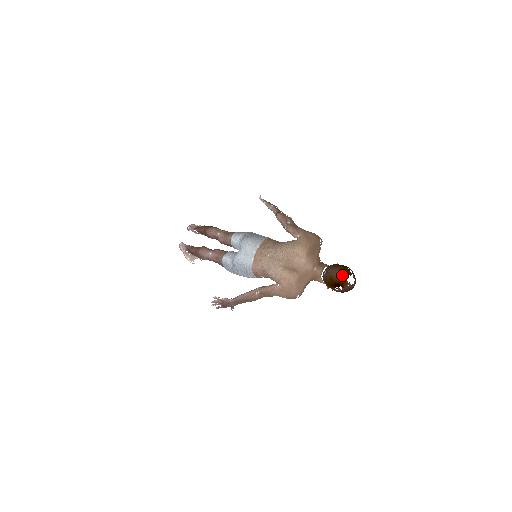
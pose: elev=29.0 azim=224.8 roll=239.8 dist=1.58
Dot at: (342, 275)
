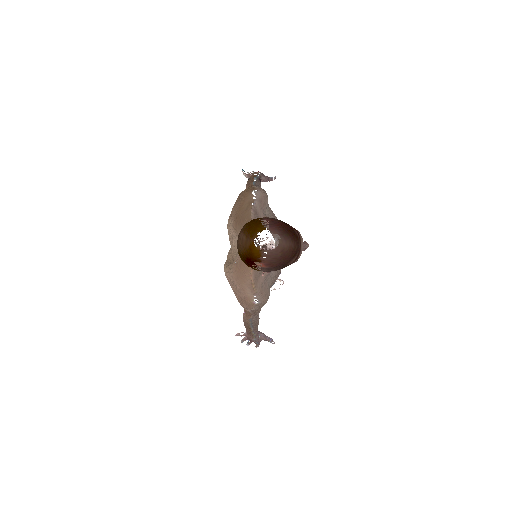
Dot at: (245, 239)
